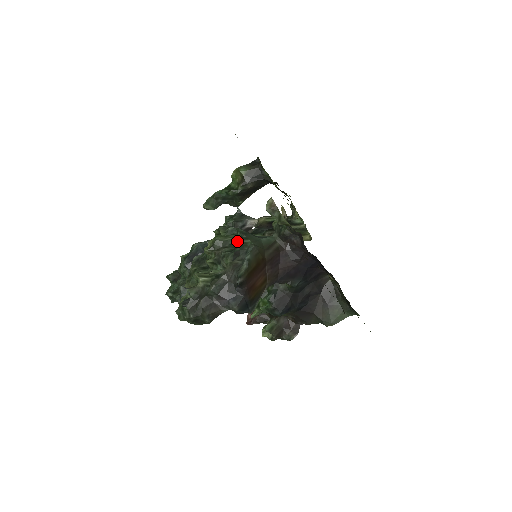
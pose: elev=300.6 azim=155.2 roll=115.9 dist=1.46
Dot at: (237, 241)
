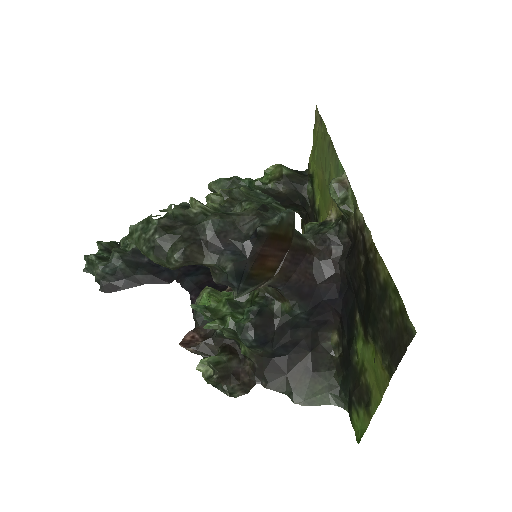
Dot at: occluded
